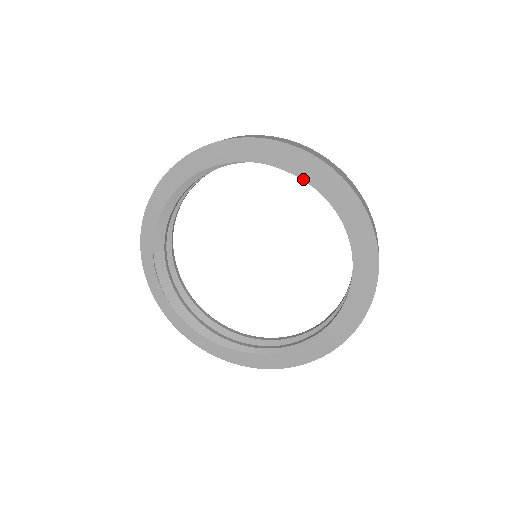
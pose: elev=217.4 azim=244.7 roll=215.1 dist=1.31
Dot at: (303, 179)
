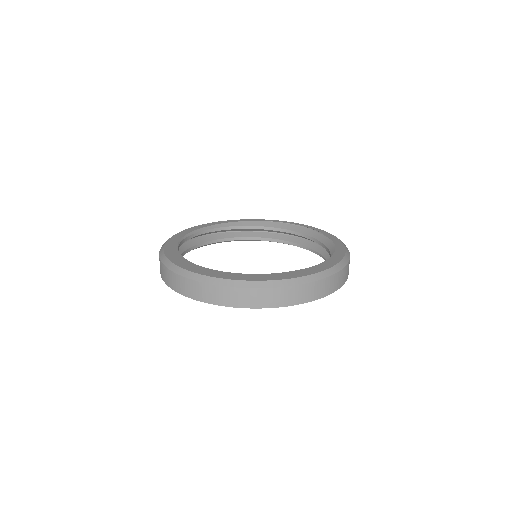
Dot at: occluded
